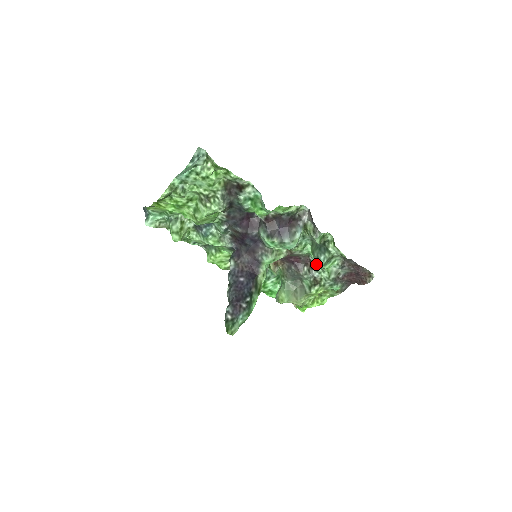
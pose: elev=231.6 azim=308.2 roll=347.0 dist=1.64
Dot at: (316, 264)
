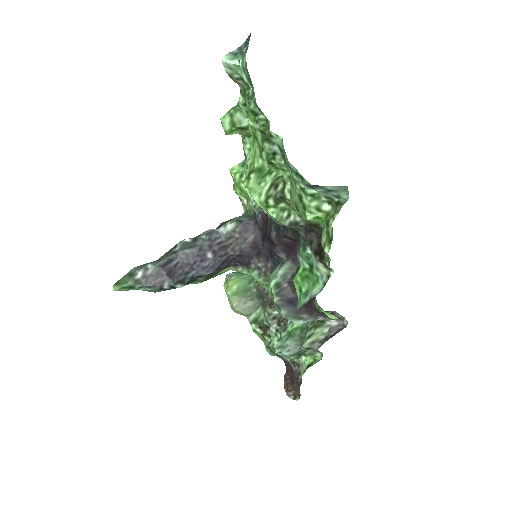
Dot at: (284, 329)
